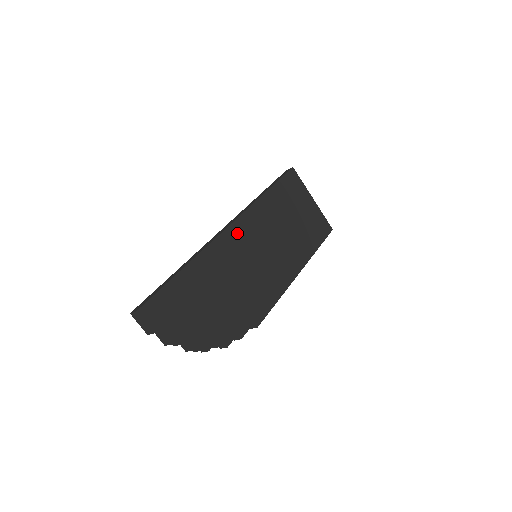
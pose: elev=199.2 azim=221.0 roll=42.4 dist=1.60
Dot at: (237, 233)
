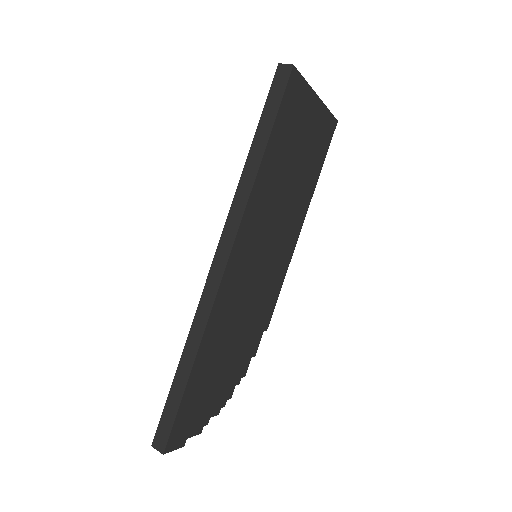
Dot at: (236, 264)
